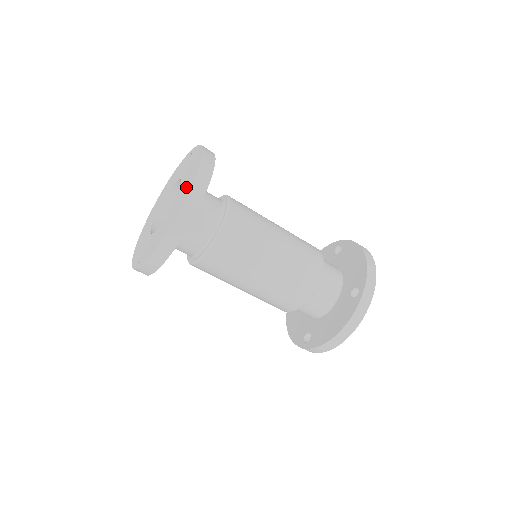
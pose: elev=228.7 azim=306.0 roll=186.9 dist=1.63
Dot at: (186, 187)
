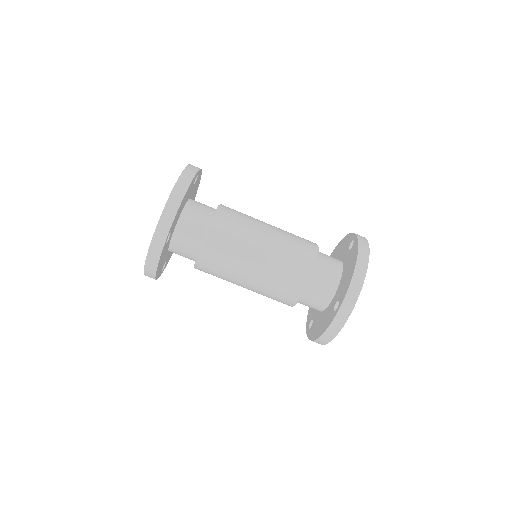
Dot at: occluded
